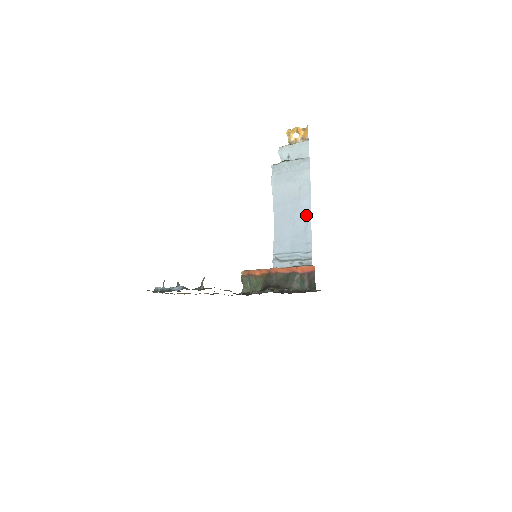
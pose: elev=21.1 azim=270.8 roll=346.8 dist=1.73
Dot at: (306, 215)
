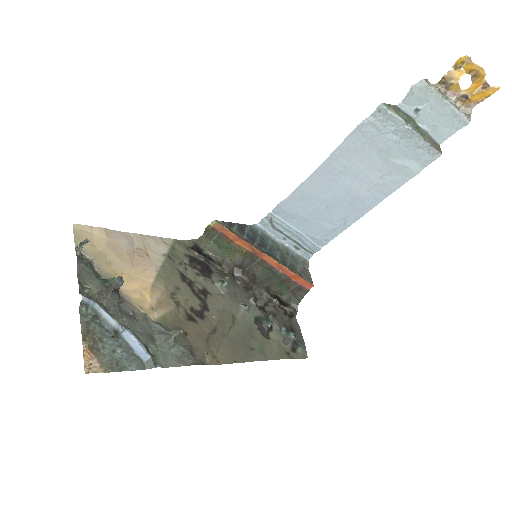
Dot at: (354, 213)
